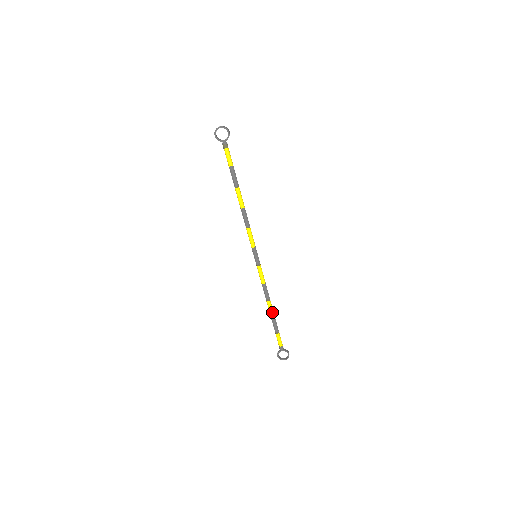
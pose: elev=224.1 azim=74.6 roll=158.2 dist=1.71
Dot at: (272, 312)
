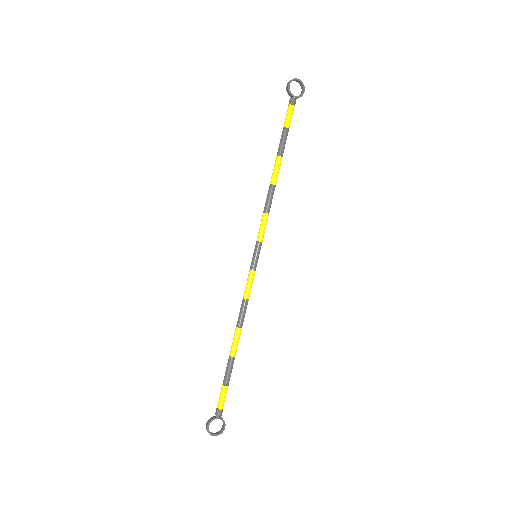
Dot at: (236, 348)
